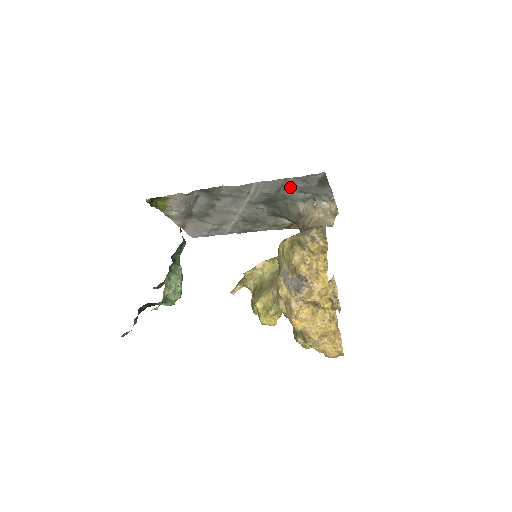
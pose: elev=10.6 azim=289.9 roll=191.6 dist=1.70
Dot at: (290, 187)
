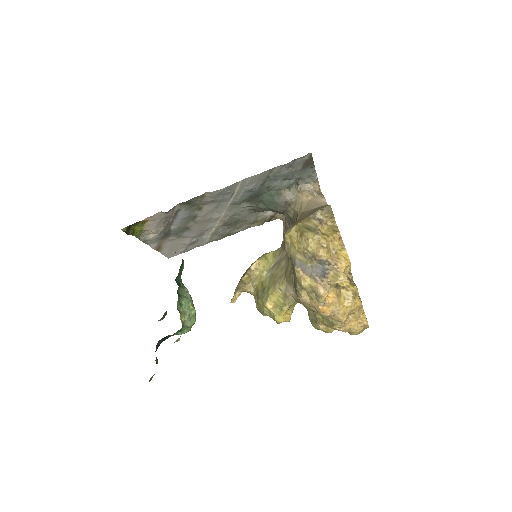
Dot at: (275, 177)
